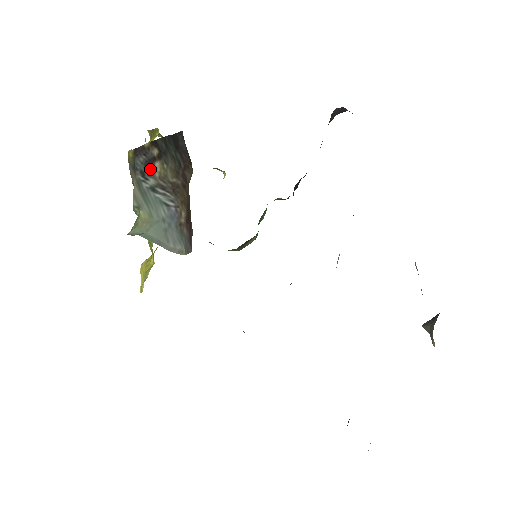
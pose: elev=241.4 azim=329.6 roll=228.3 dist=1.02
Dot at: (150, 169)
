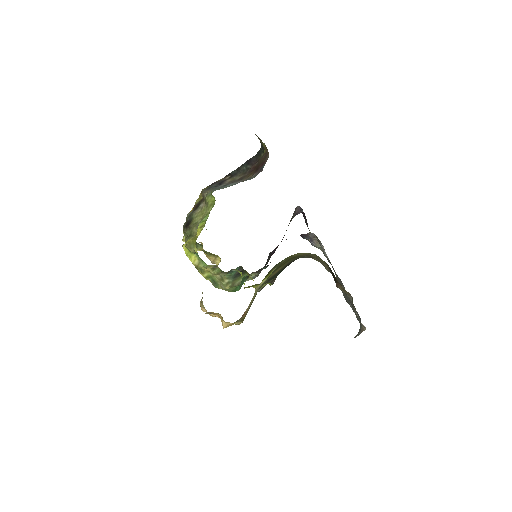
Dot at: (222, 183)
